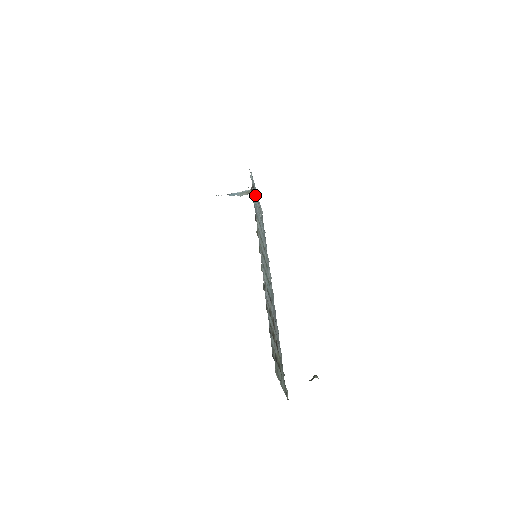
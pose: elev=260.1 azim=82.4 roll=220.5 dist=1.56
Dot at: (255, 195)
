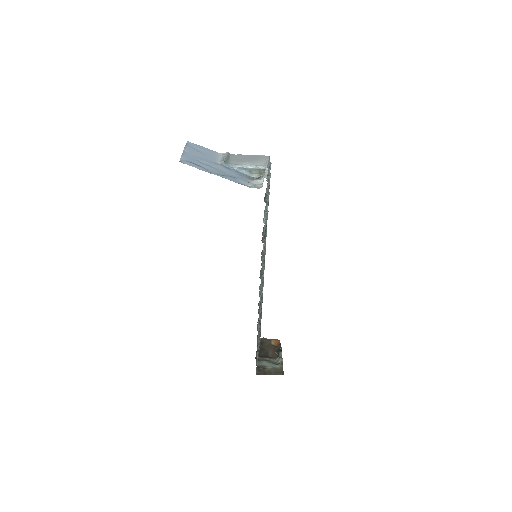
Dot at: occluded
